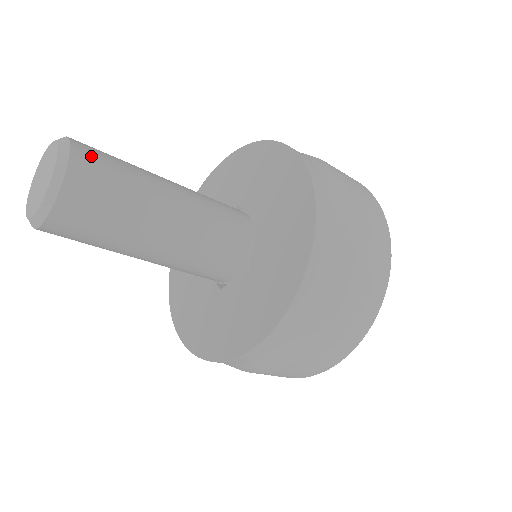
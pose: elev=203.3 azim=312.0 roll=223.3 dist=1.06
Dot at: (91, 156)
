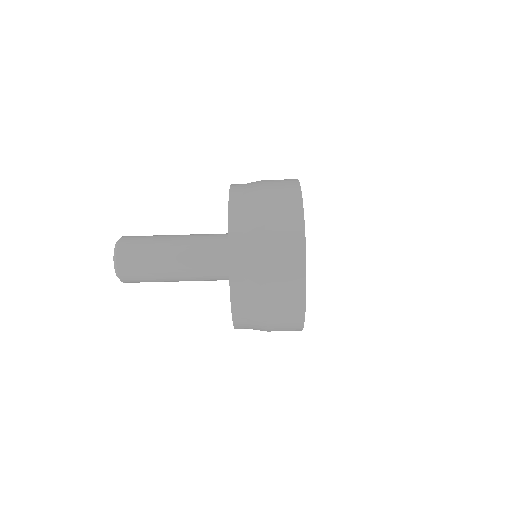
Dot at: occluded
